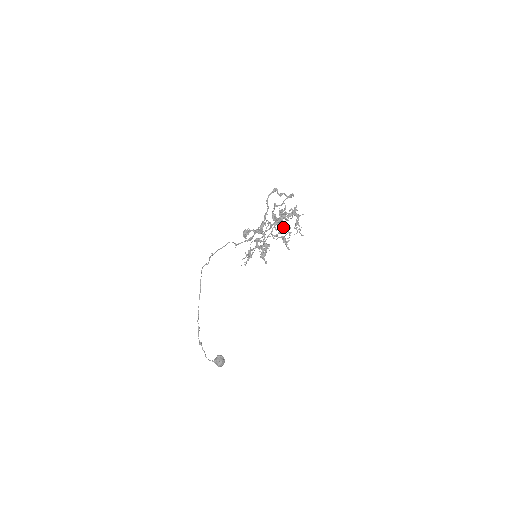
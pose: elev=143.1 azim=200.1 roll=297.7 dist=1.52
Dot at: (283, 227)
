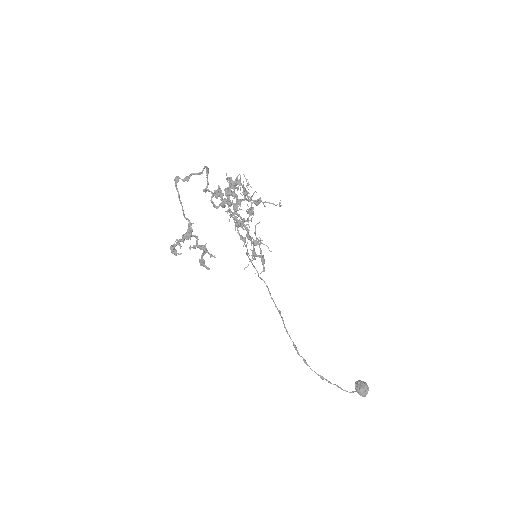
Dot at: occluded
